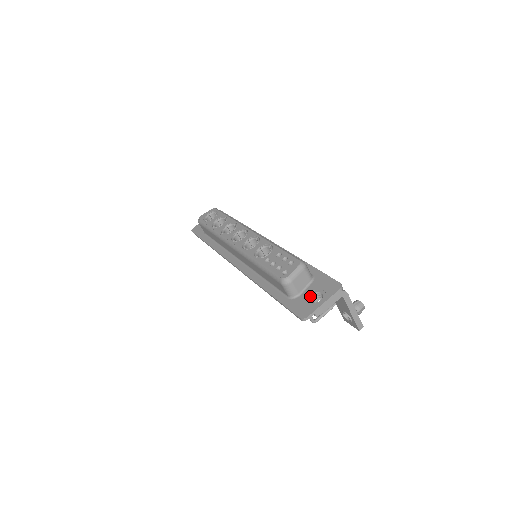
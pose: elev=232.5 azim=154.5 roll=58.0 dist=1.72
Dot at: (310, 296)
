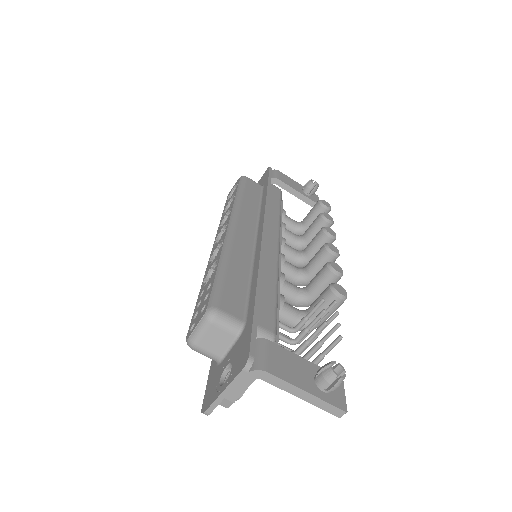
Dot at: (224, 368)
